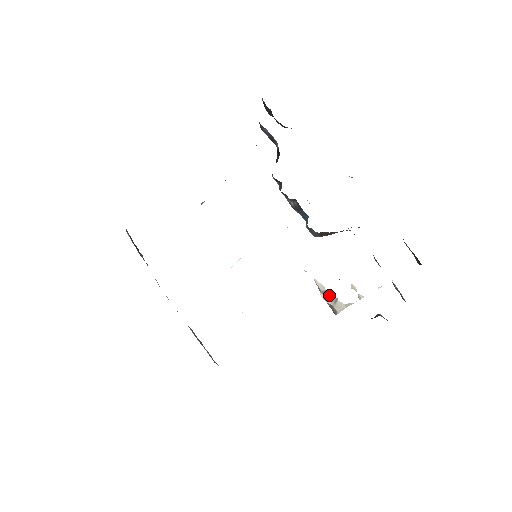
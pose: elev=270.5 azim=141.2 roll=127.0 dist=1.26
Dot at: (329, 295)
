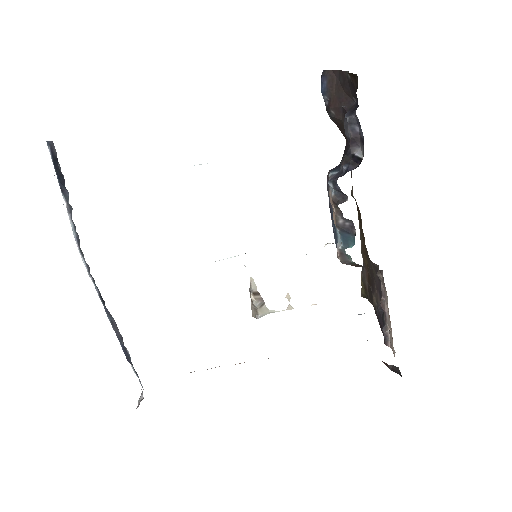
Dot at: (259, 297)
